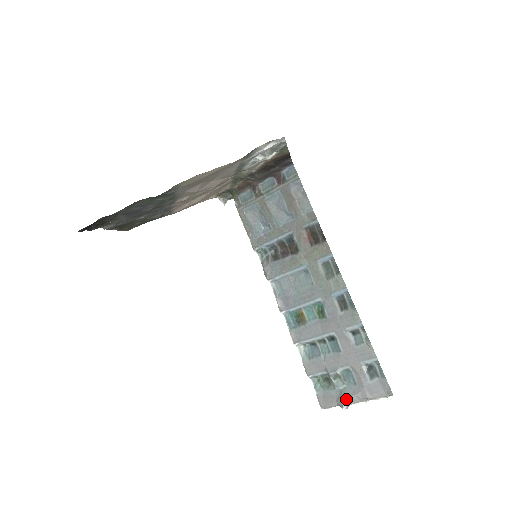
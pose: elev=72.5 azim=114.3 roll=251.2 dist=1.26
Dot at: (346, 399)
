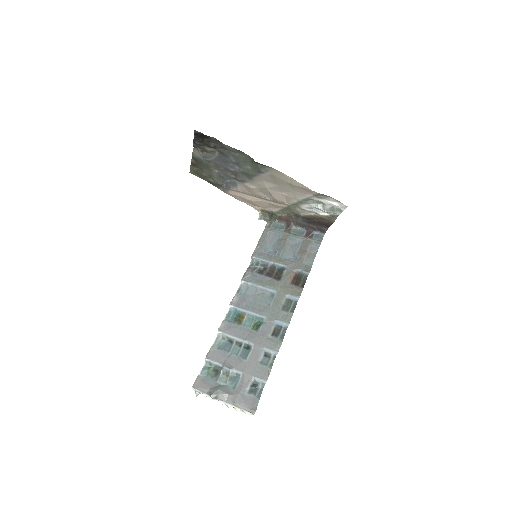
Dot at: (219, 392)
